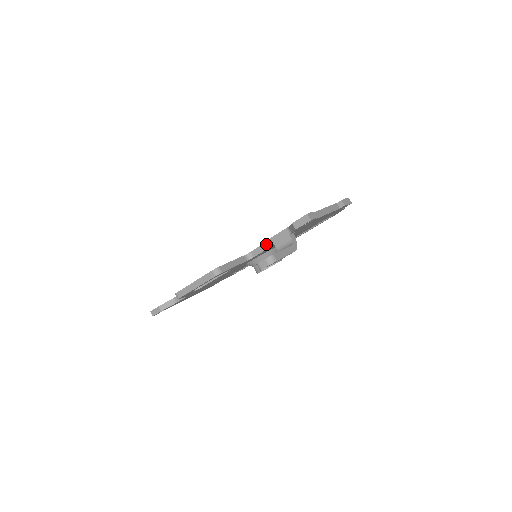
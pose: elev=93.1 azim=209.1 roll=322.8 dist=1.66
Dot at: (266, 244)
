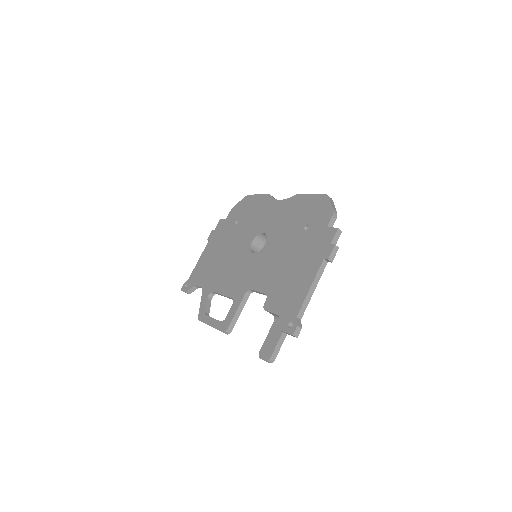
Dot at: occluded
